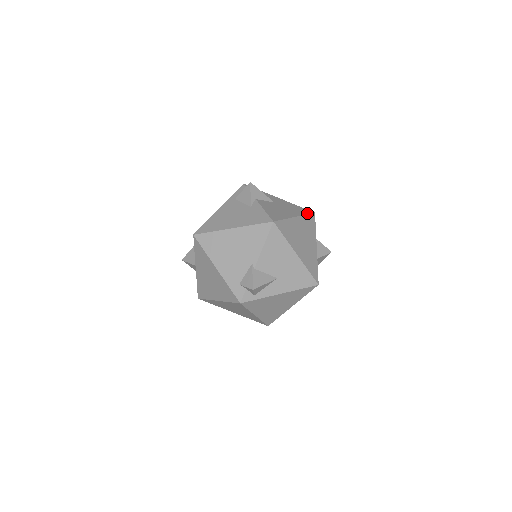
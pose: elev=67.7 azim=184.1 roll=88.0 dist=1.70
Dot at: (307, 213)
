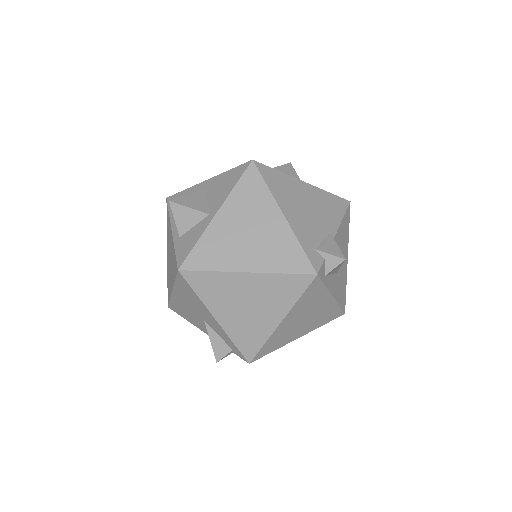
Dot at: occluded
